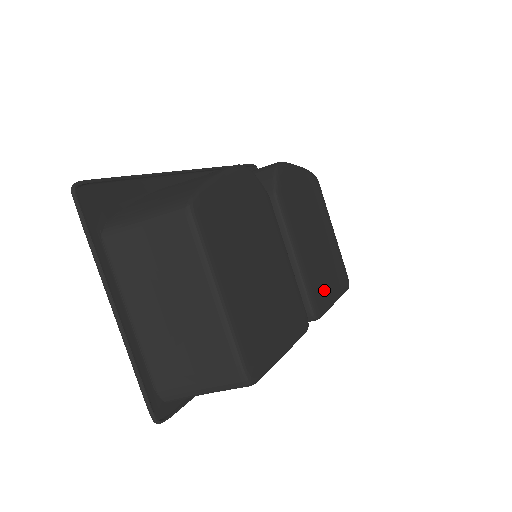
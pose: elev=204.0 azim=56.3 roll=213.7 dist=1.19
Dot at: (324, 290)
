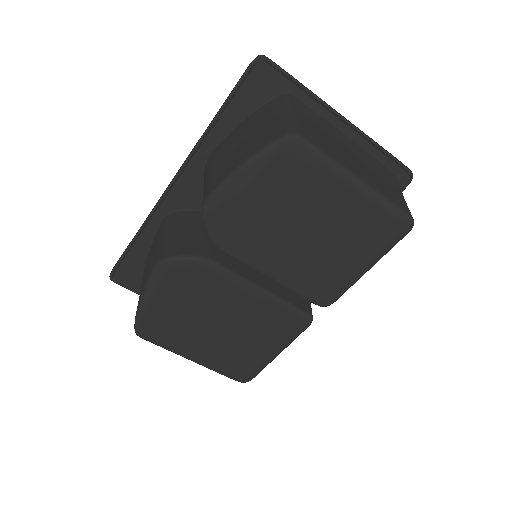
Dot at: (336, 277)
